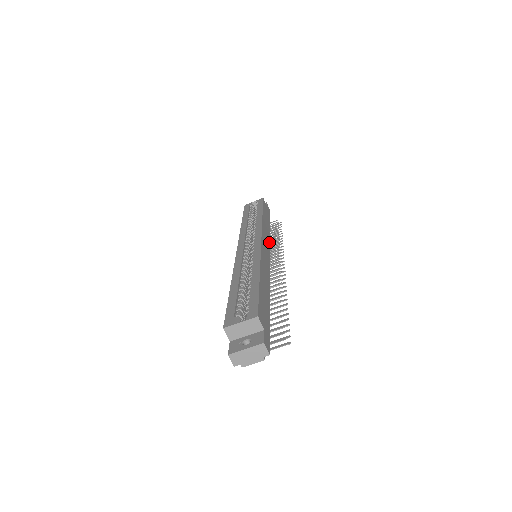
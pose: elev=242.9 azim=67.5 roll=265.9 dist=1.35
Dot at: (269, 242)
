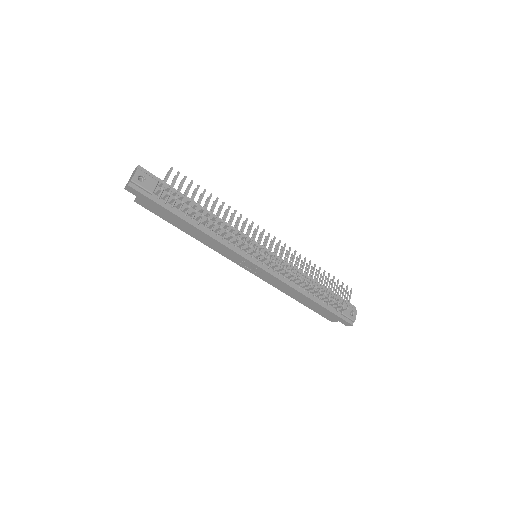
Dot at: (287, 263)
